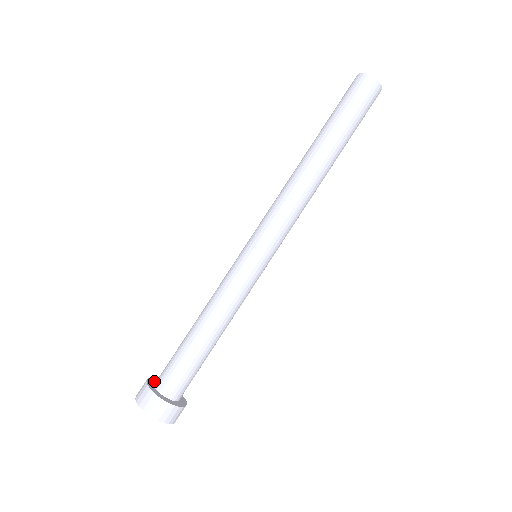
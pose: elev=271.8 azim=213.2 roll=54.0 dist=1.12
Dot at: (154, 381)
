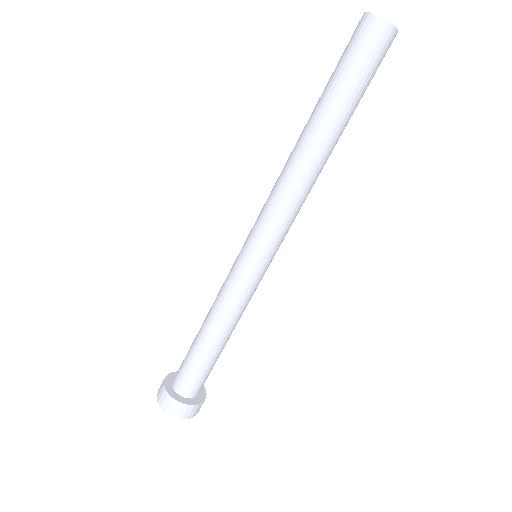
Dot at: (169, 386)
